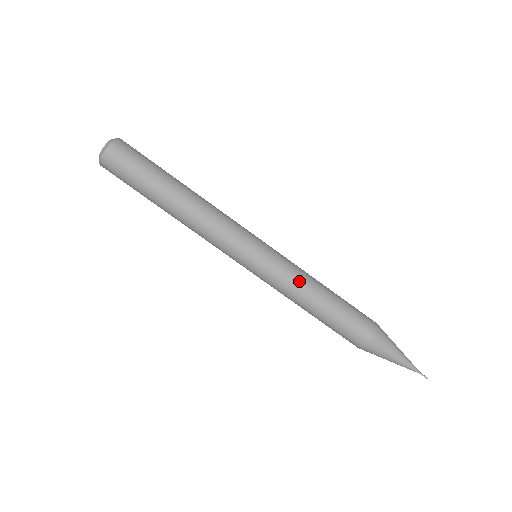
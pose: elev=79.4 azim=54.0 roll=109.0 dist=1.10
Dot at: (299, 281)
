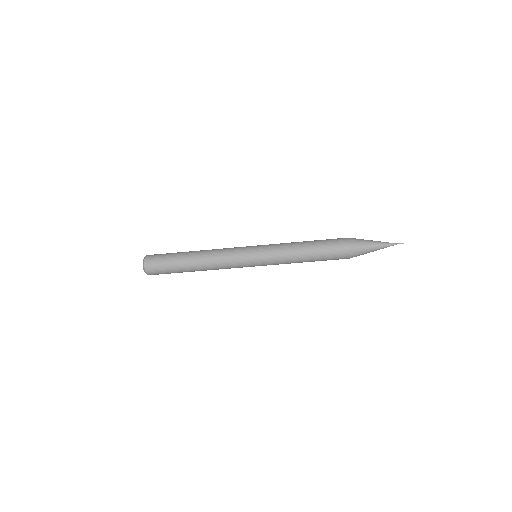
Dot at: (287, 263)
